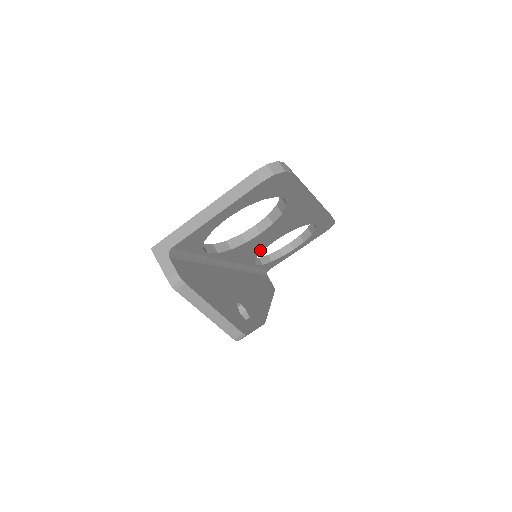
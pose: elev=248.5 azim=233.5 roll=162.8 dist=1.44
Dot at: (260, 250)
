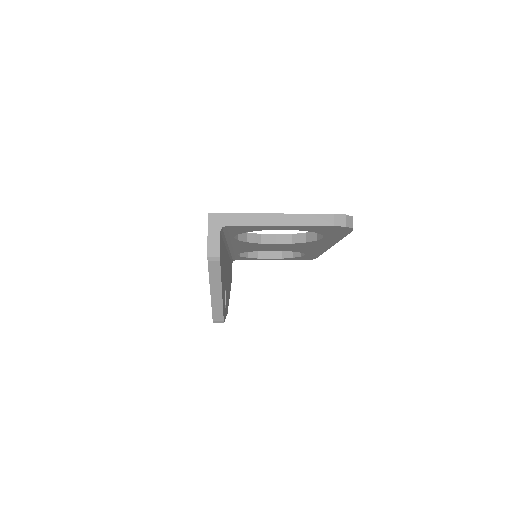
Dot at: (256, 250)
